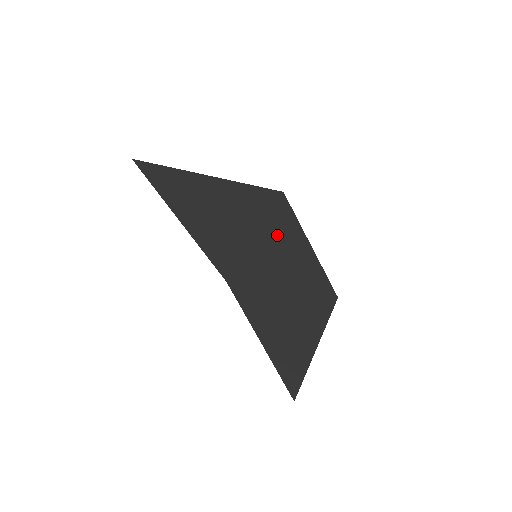
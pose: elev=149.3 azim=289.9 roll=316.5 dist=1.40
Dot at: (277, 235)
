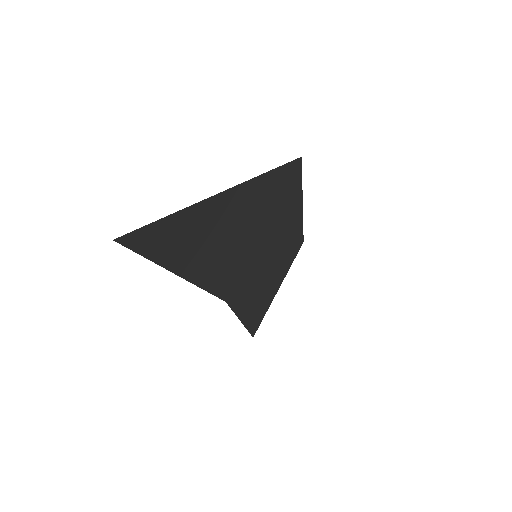
Dot at: (280, 218)
